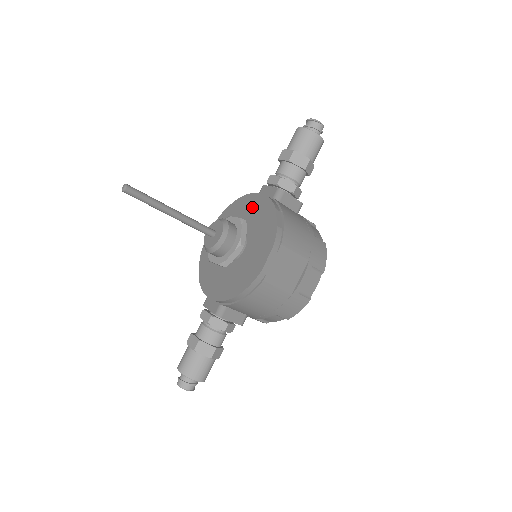
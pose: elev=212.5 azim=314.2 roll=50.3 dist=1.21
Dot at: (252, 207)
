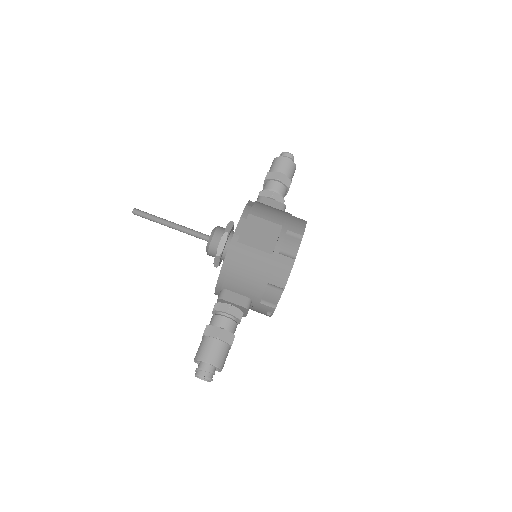
Dot at: occluded
